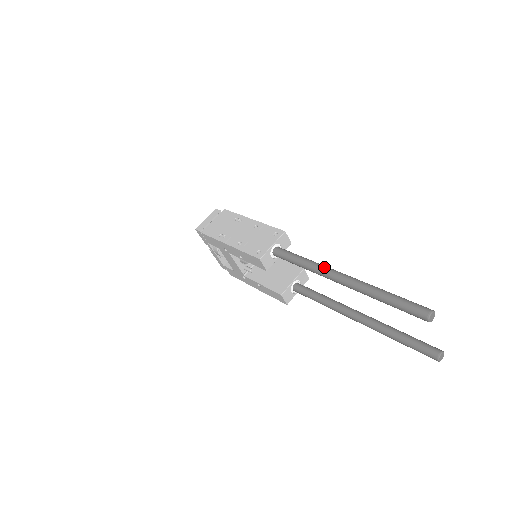
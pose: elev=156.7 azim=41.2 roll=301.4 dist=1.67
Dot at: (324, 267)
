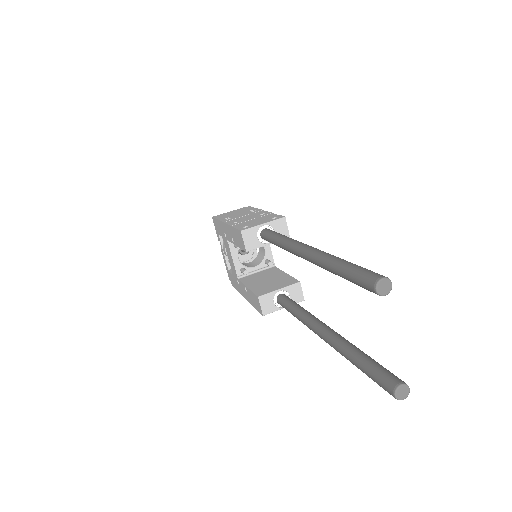
Dot at: (297, 241)
